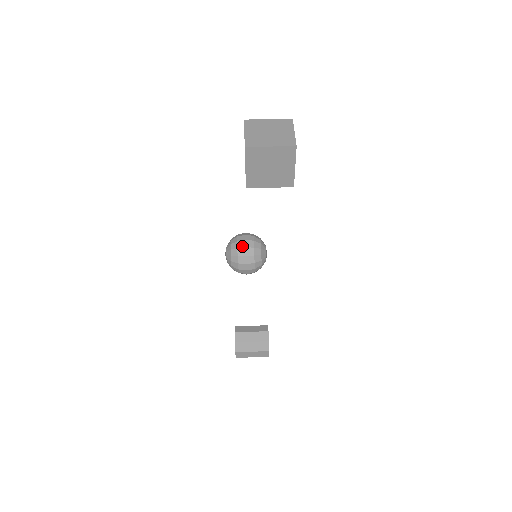
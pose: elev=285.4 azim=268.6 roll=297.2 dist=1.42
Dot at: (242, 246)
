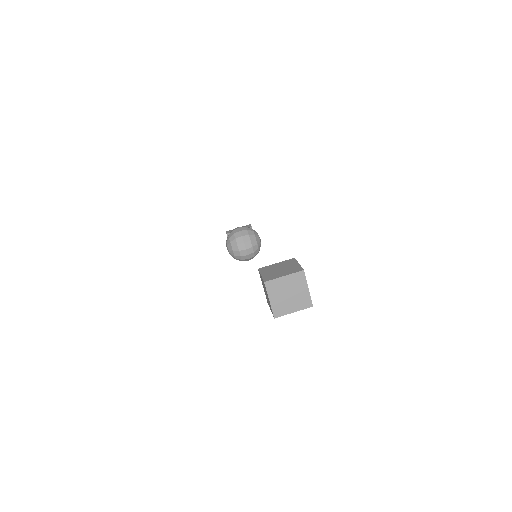
Dot at: (244, 255)
